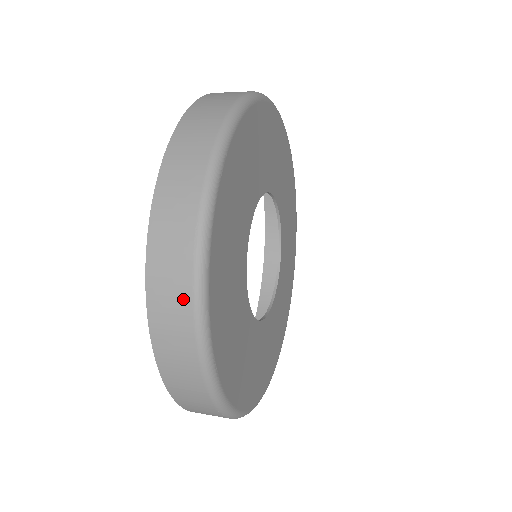
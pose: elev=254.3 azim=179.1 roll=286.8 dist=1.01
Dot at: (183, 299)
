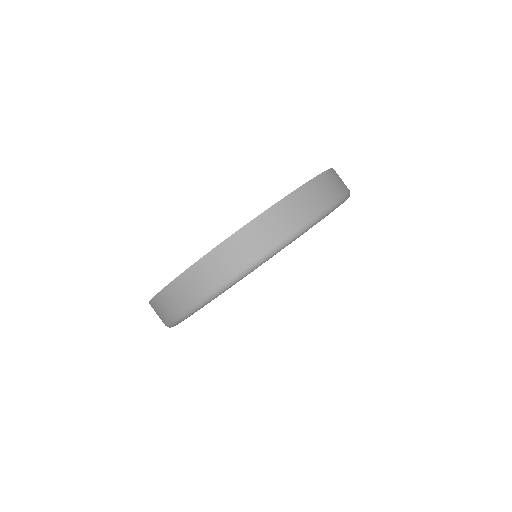
Dot at: (193, 297)
